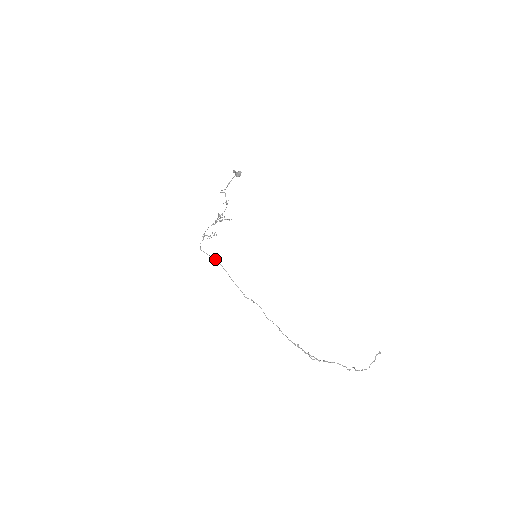
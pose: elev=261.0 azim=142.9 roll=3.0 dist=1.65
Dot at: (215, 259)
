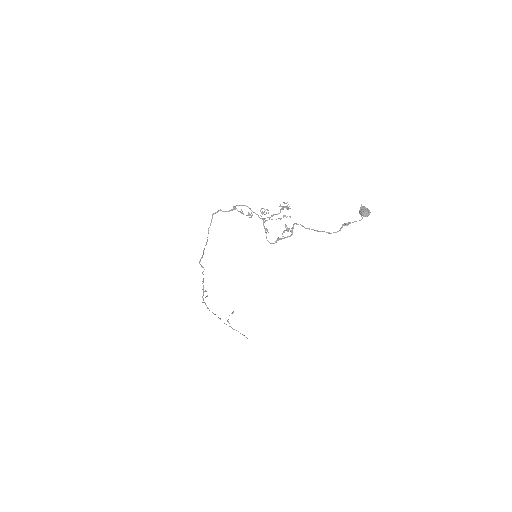
Dot at: occluded
